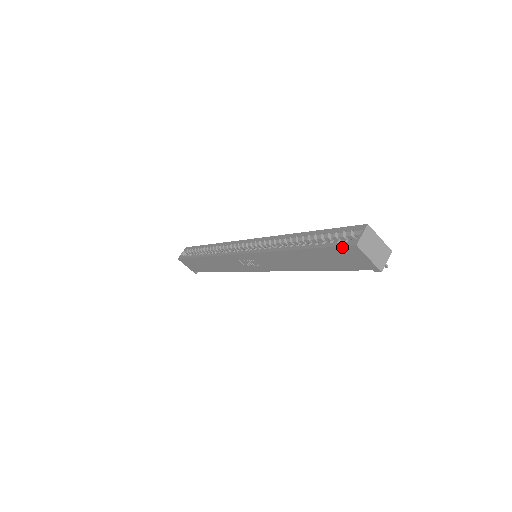
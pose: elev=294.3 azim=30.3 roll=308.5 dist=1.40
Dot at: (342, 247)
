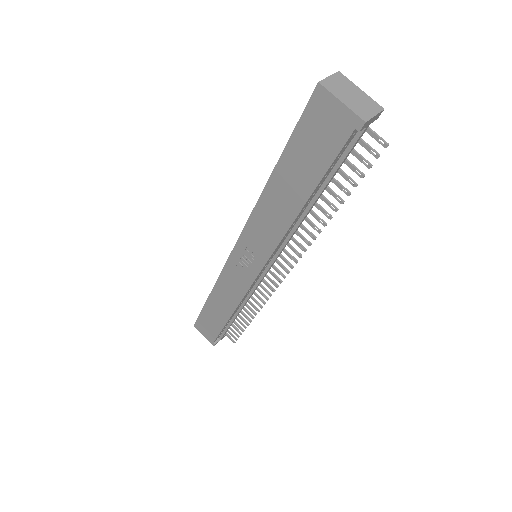
Dot at: (308, 106)
